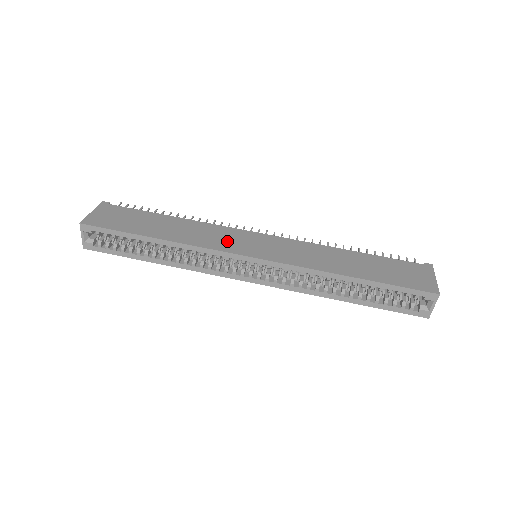
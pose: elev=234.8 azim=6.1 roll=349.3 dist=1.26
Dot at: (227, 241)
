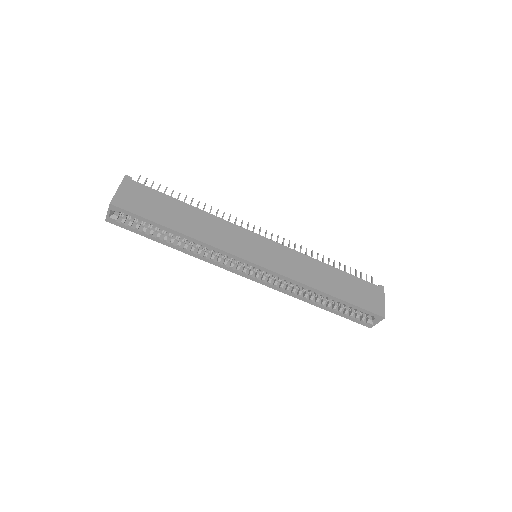
Dot at: (237, 243)
